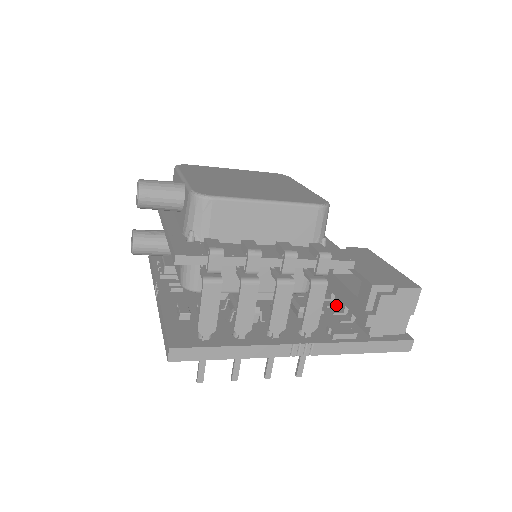
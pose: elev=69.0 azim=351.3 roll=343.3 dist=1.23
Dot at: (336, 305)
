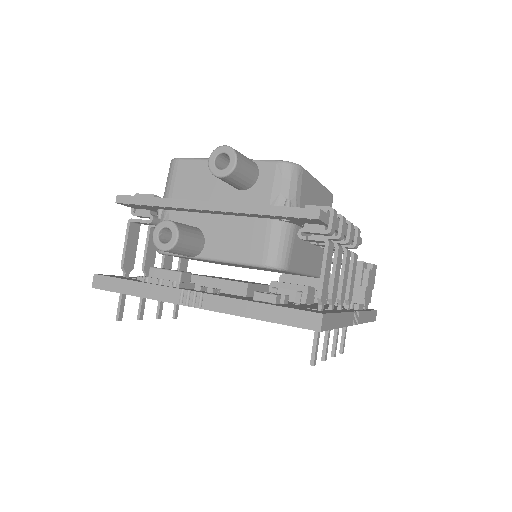
Dot at: occluded
